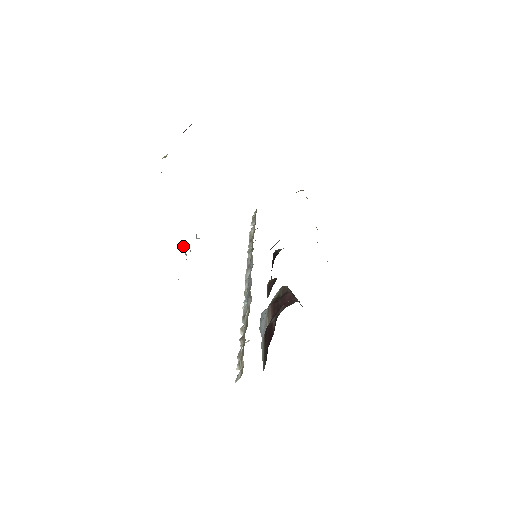
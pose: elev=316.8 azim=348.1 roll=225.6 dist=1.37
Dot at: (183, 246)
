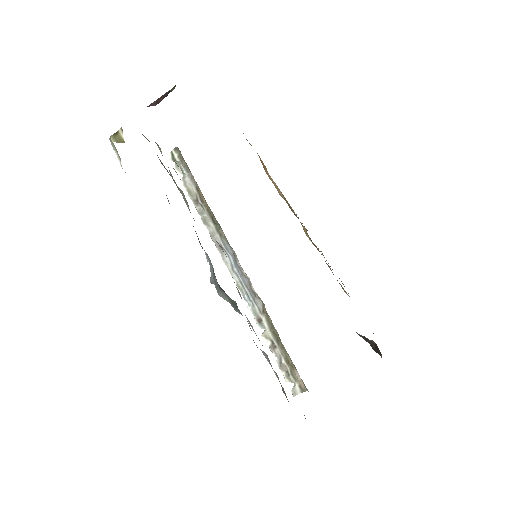
Dot at: (223, 293)
